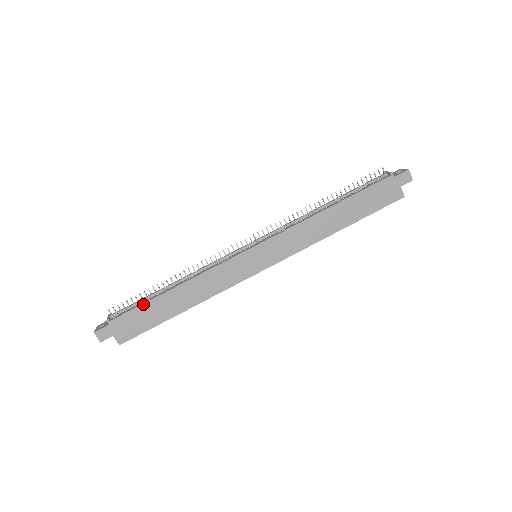
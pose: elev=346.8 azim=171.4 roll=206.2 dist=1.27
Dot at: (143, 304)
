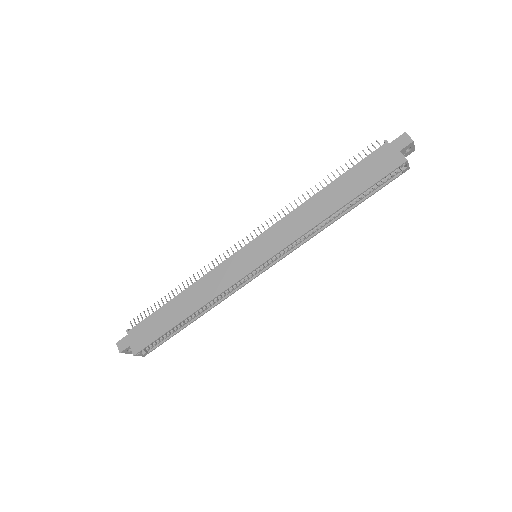
Dot at: (154, 312)
